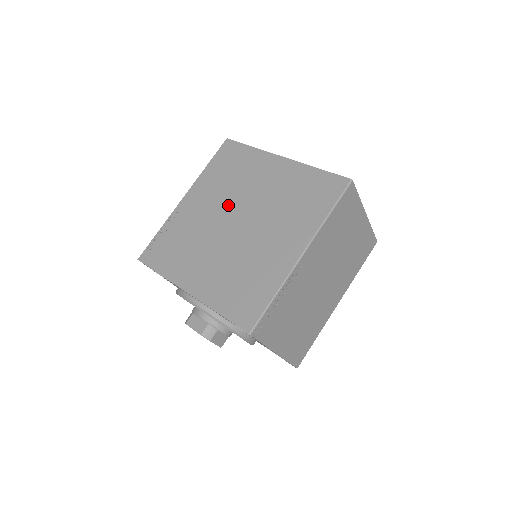
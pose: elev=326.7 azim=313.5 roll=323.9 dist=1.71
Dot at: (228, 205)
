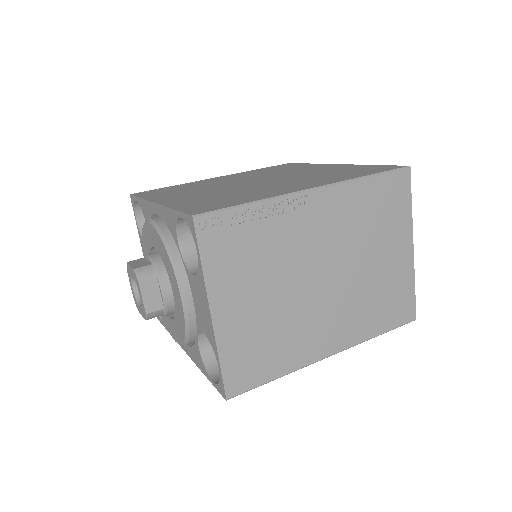
Dot at: (256, 177)
